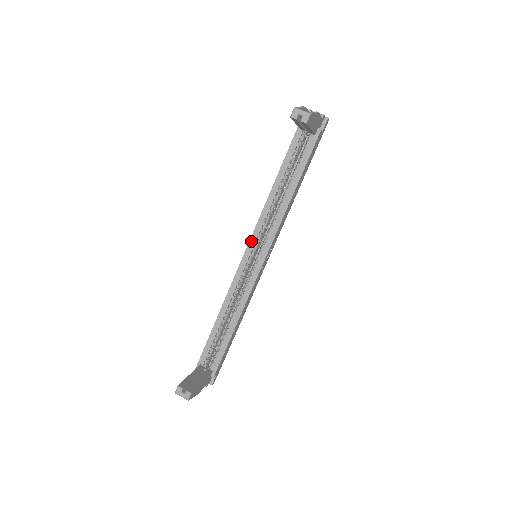
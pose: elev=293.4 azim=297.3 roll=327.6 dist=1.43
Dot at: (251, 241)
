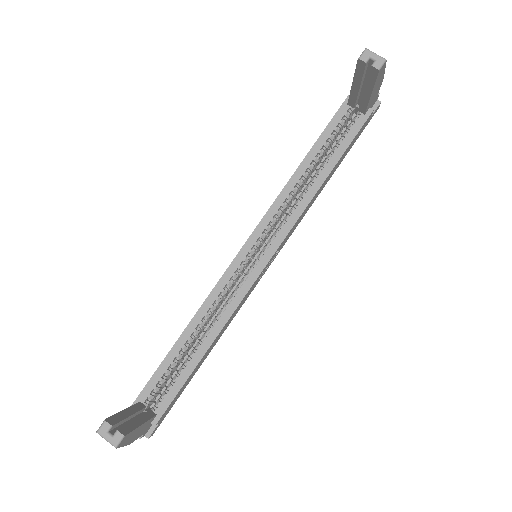
Dot at: (255, 233)
